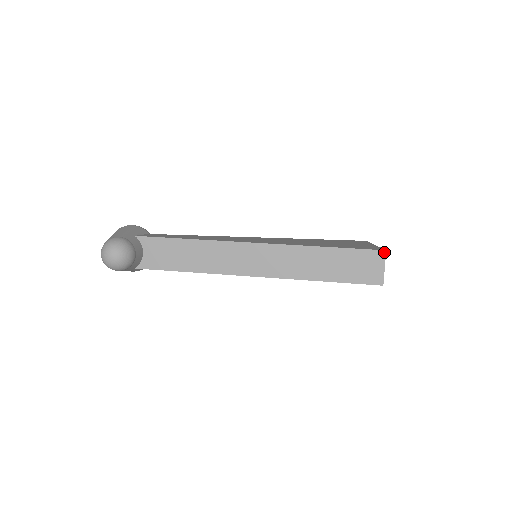
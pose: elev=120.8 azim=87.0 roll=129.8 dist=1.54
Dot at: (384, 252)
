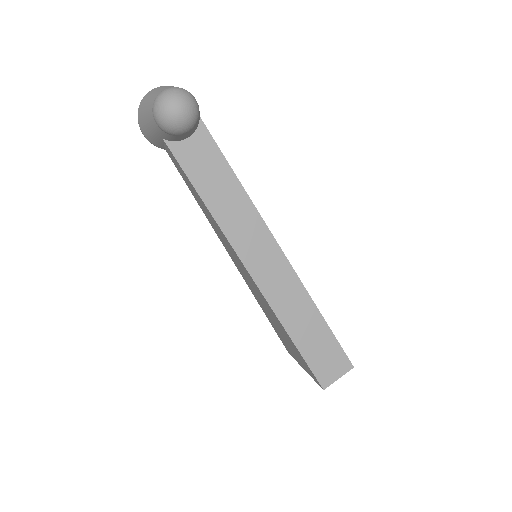
Dot at: (352, 367)
